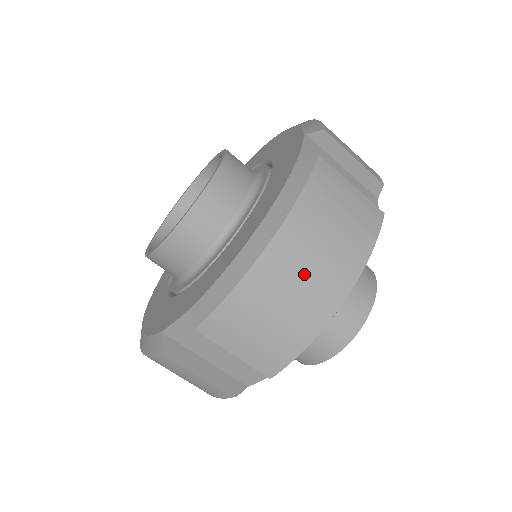
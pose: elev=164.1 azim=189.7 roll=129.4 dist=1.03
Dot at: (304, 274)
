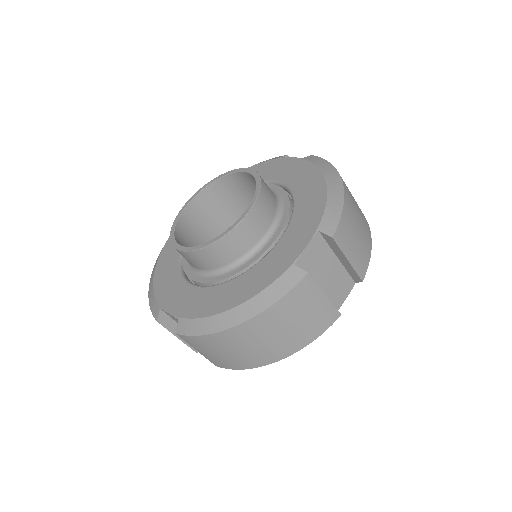
Dot at: (355, 203)
